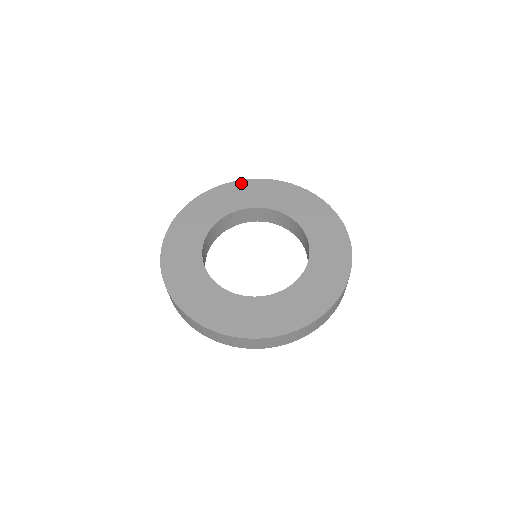
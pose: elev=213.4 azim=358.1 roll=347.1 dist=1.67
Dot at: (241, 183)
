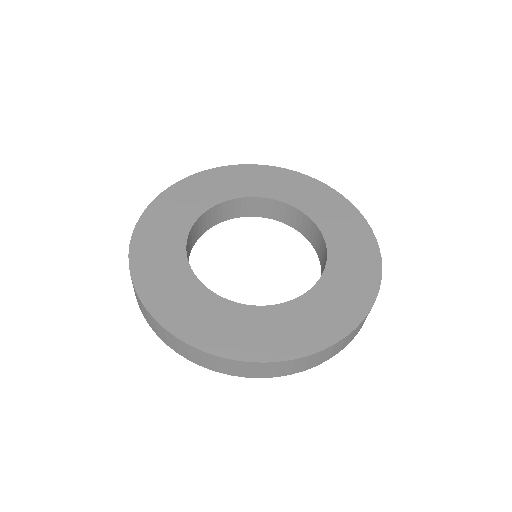
Dot at: (275, 170)
